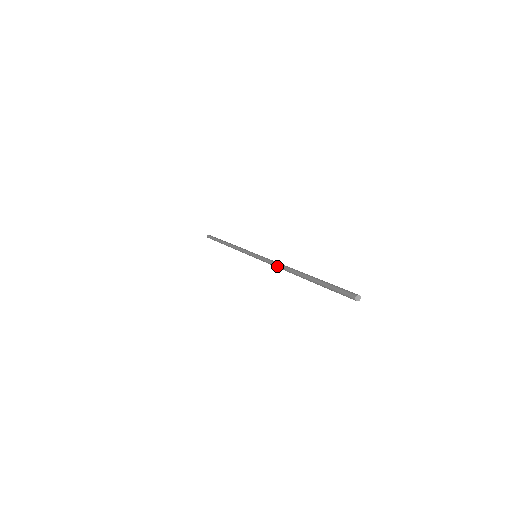
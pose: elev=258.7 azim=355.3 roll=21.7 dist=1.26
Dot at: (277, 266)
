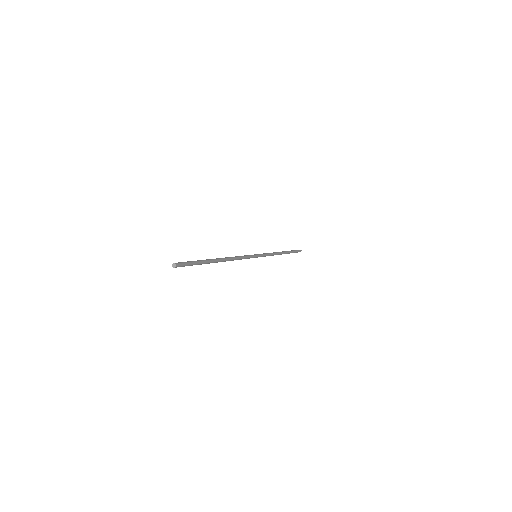
Dot at: occluded
